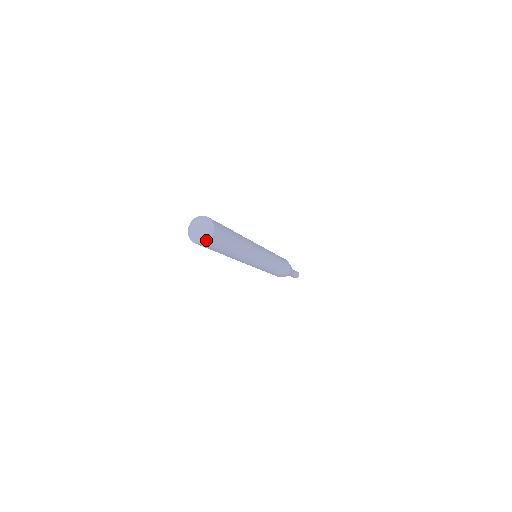
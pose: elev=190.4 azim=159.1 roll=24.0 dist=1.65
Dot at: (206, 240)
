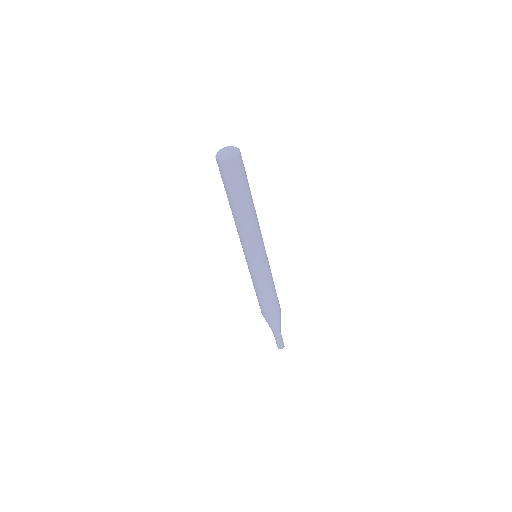
Dot at: (238, 151)
